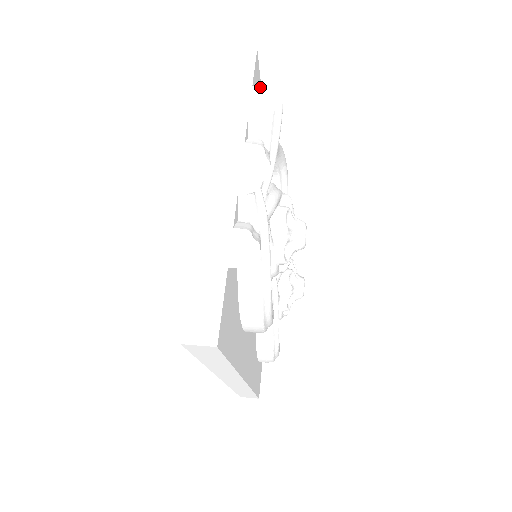
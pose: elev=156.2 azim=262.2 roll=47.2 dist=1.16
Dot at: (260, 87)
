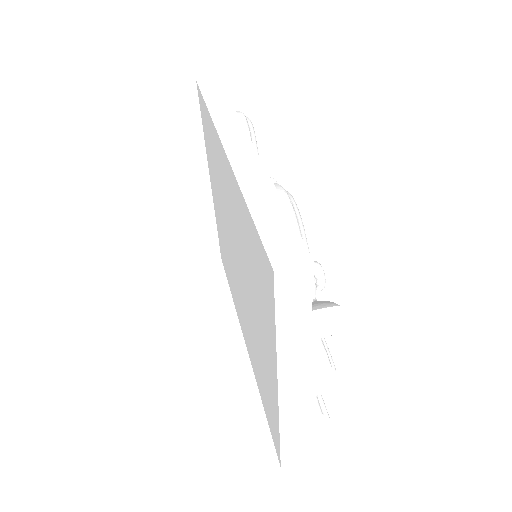
Dot at: (322, 310)
